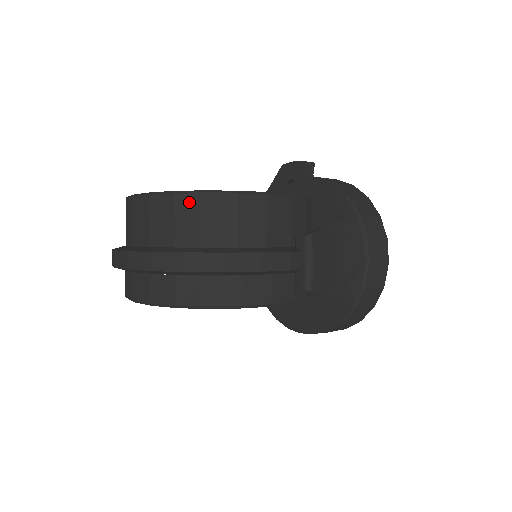
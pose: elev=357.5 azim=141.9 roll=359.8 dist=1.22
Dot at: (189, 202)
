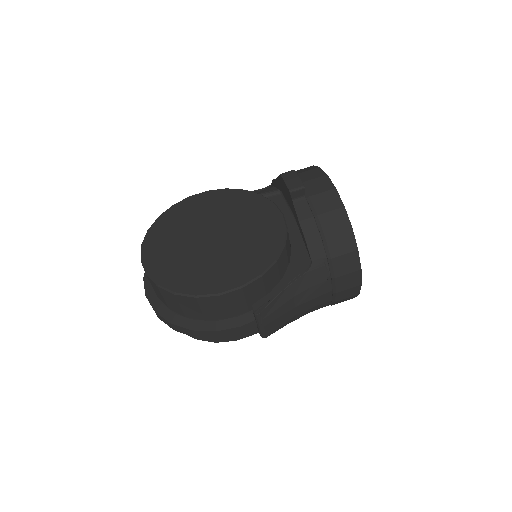
Dot at: (167, 294)
